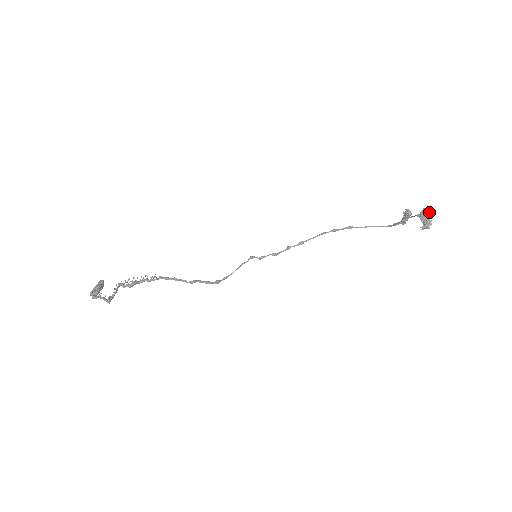
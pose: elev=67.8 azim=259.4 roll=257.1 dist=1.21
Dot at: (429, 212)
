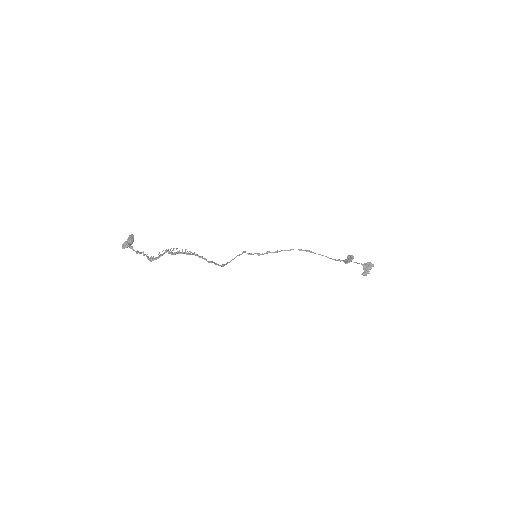
Dot at: (371, 266)
